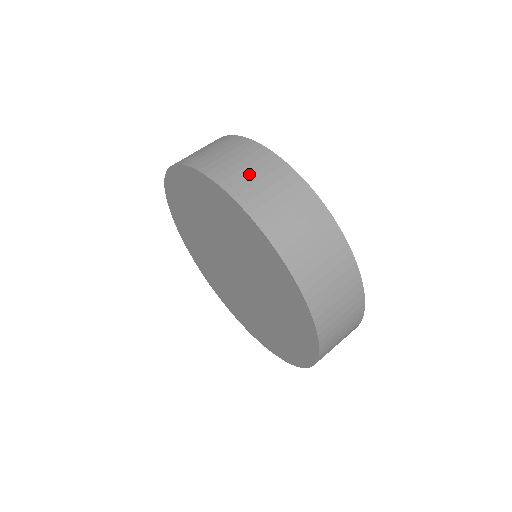
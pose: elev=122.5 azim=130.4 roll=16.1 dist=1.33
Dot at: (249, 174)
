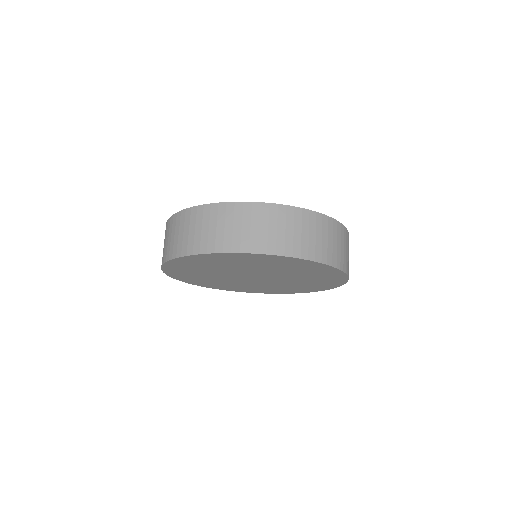
Dot at: (315, 239)
